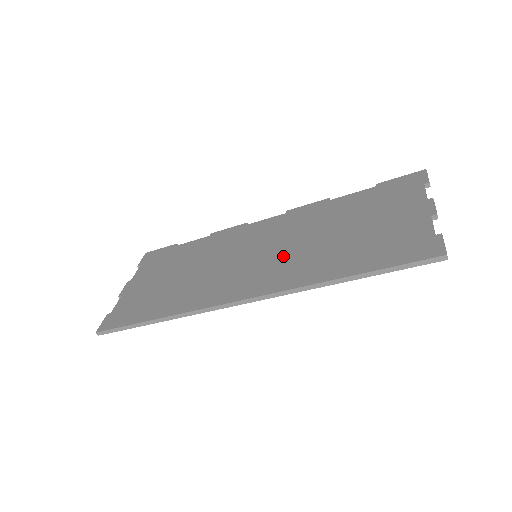
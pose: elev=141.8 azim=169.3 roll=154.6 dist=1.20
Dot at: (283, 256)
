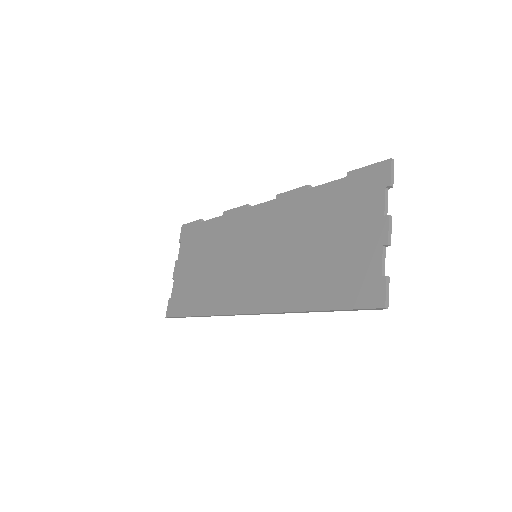
Dot at: (273, 266)
